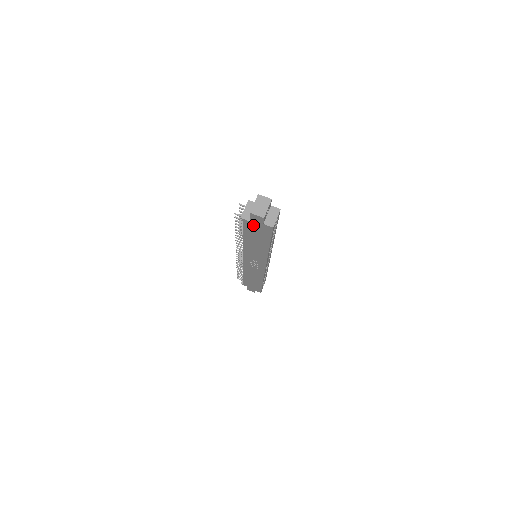
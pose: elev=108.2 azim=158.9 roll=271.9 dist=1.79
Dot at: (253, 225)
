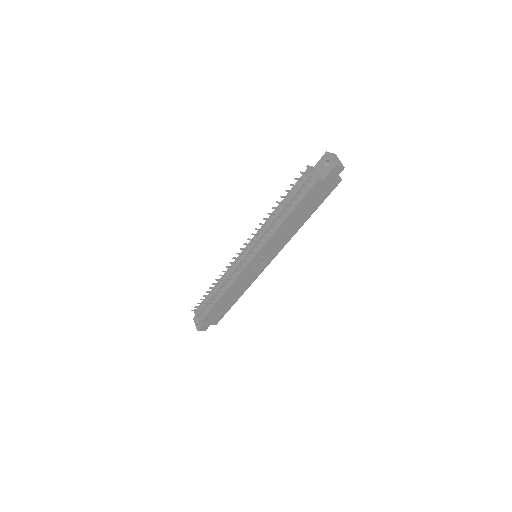
Dot at: (321, 186)
